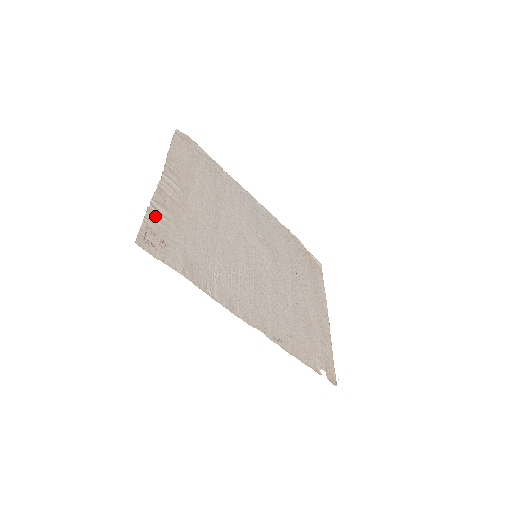
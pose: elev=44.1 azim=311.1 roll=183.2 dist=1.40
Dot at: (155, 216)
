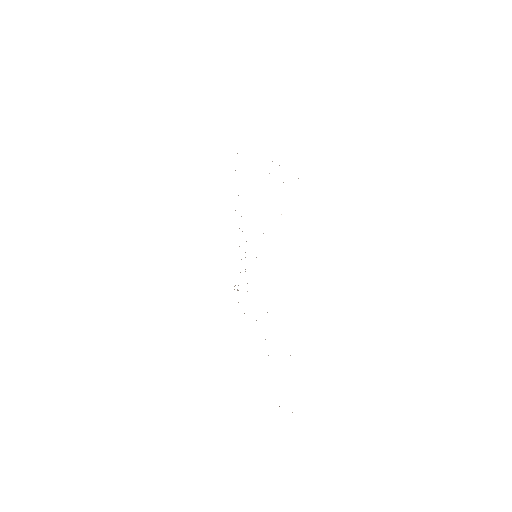
Dot at: occluded
